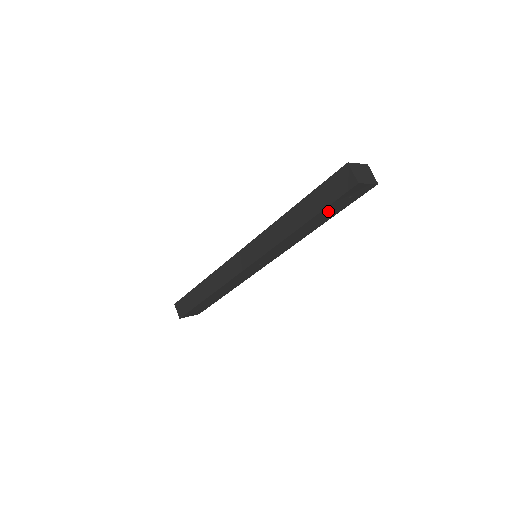
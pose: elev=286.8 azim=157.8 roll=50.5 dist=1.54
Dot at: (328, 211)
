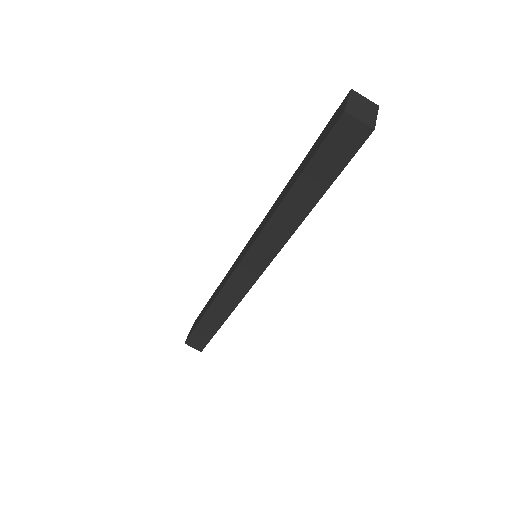
Dot at: occluded
